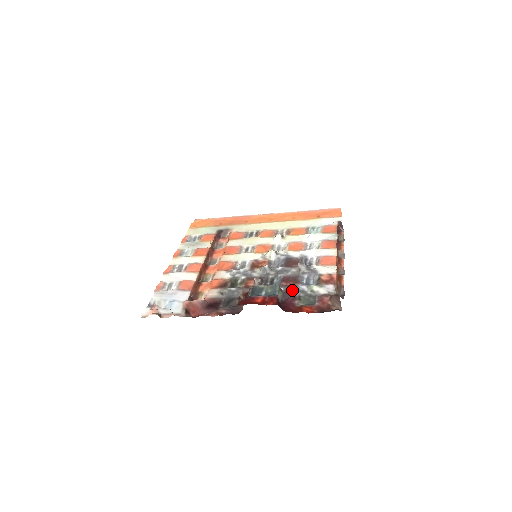
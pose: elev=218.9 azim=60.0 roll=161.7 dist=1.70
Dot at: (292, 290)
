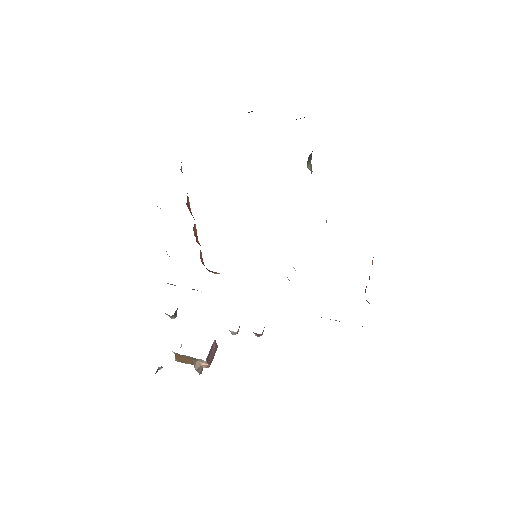
Dot at: occluded
